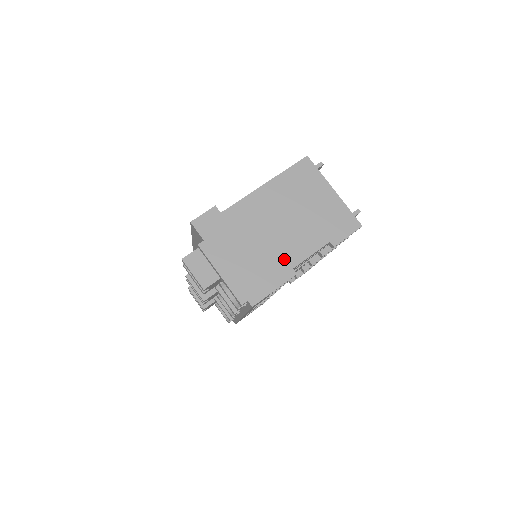
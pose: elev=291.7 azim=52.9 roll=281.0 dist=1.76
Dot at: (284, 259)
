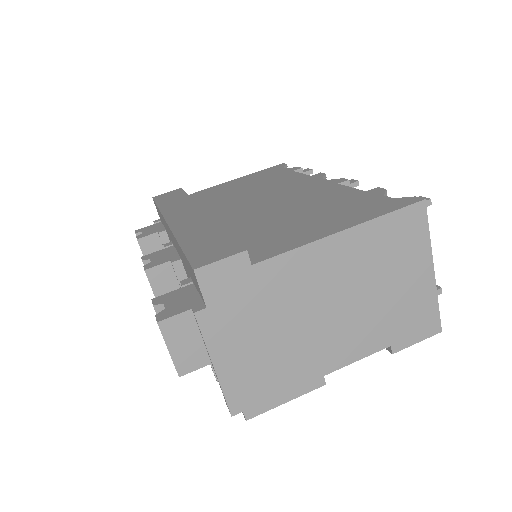
Dot at: (319, 360)
